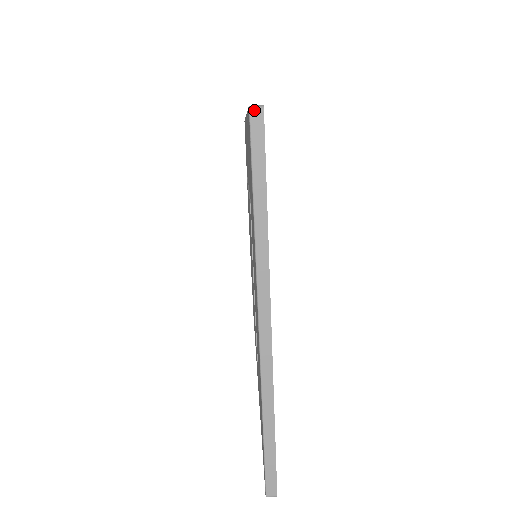
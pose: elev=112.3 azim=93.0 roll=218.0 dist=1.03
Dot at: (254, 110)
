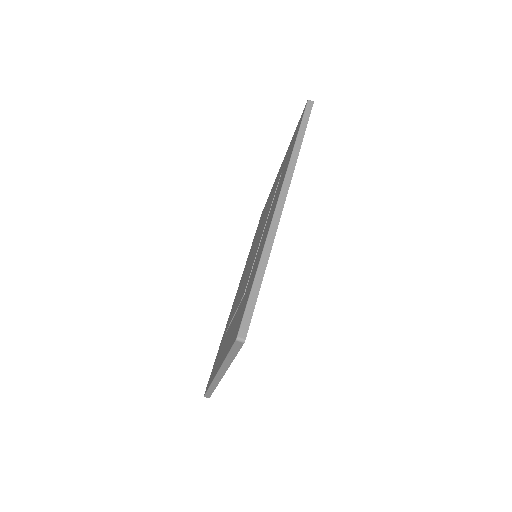
Dot at: (239, 341)
